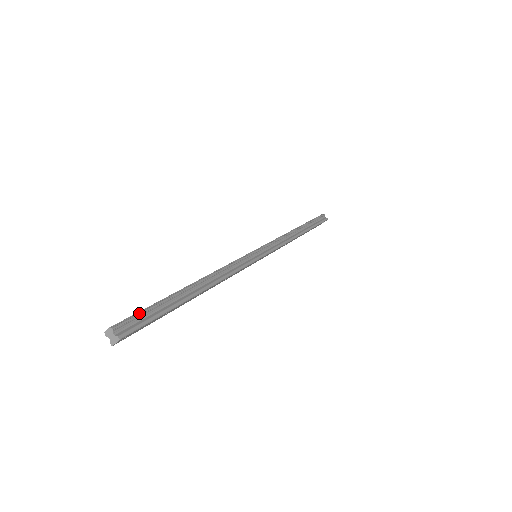
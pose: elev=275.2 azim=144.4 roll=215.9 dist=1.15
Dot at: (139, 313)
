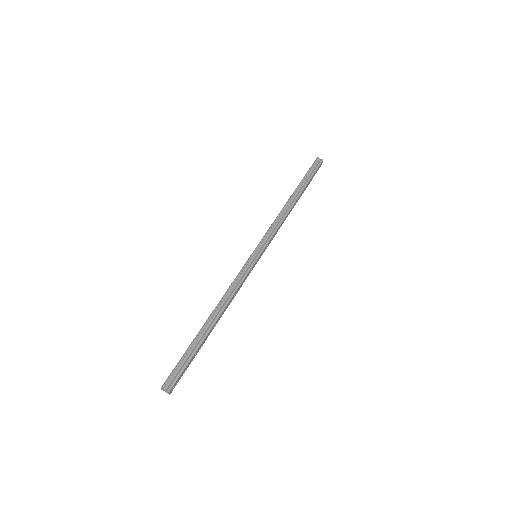
Dot at: (176, 367)
